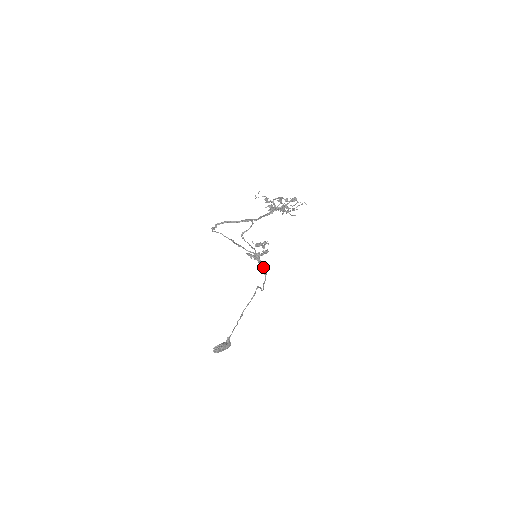
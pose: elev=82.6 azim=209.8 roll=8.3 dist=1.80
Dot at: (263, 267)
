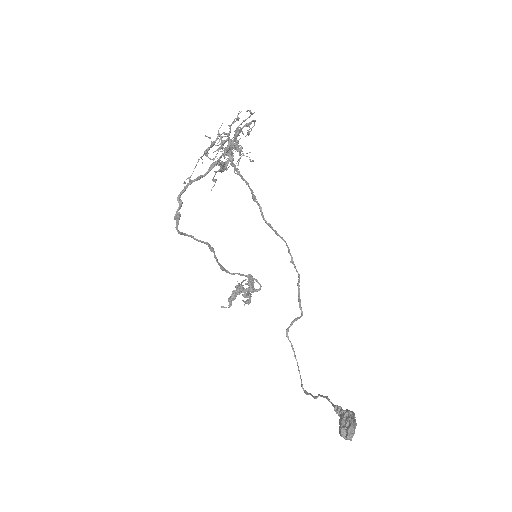
Dot at: (283, 240)
